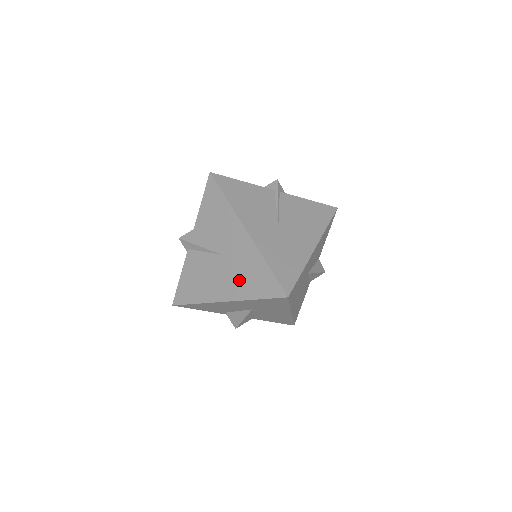
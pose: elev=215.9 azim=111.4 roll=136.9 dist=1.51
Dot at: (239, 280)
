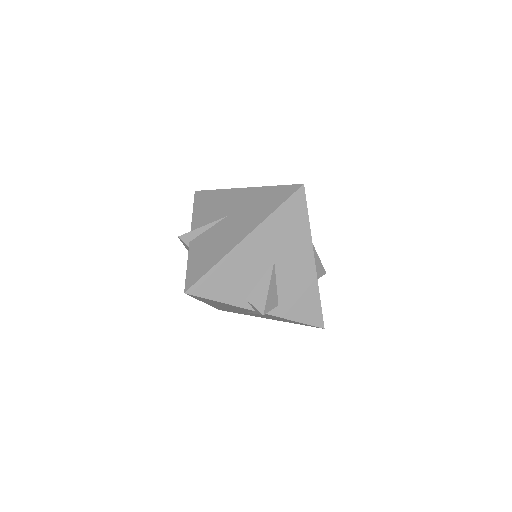
Dot at: (252, 214)
